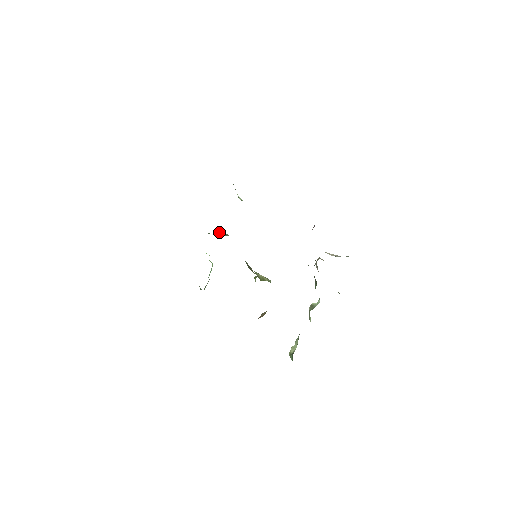
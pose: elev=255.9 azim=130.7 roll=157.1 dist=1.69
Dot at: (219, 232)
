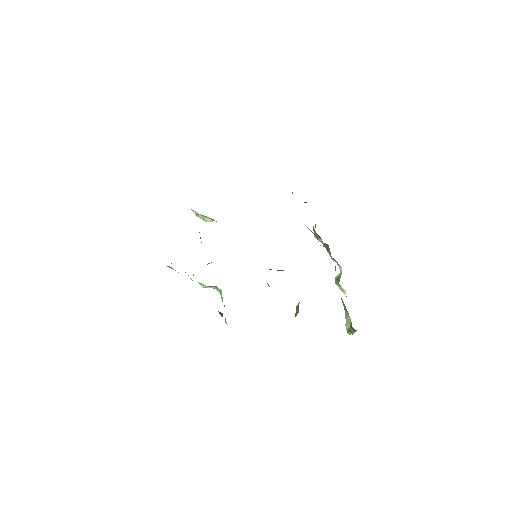
Dot at: occluded
